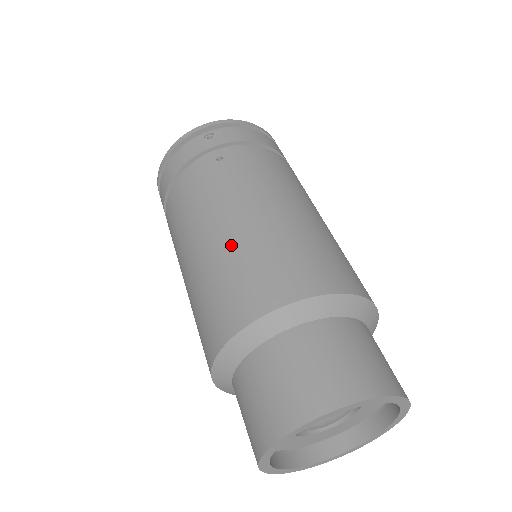
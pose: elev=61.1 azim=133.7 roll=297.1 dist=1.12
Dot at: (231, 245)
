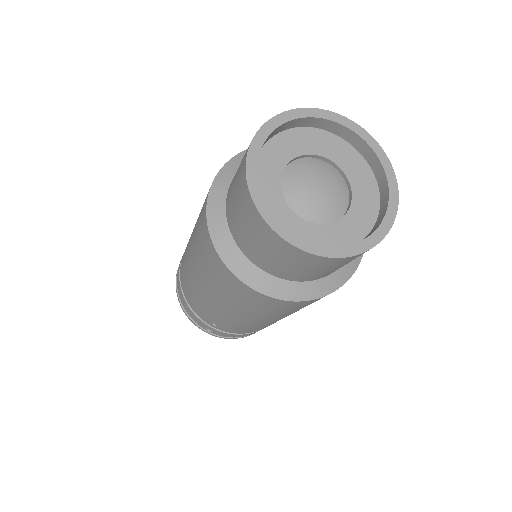
Dot at: occluded
